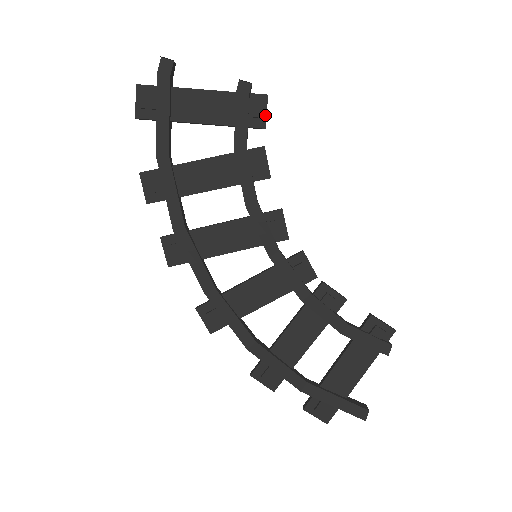
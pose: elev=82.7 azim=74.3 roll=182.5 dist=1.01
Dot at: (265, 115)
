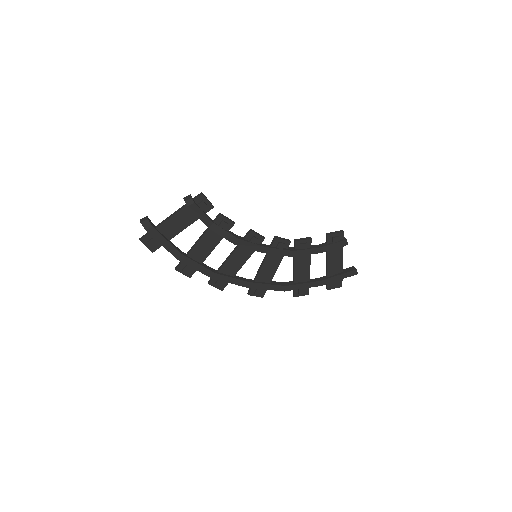
Dot at: (209, 203)
